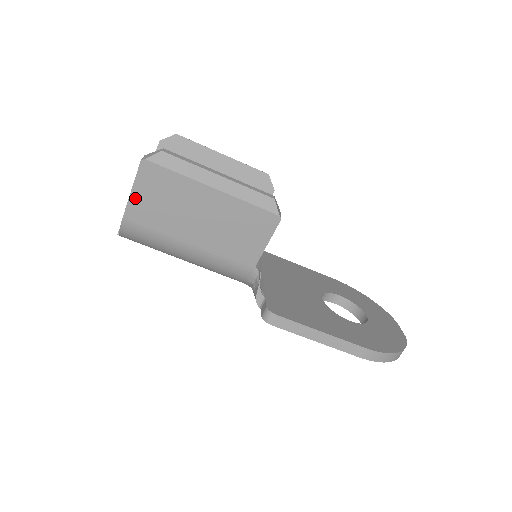
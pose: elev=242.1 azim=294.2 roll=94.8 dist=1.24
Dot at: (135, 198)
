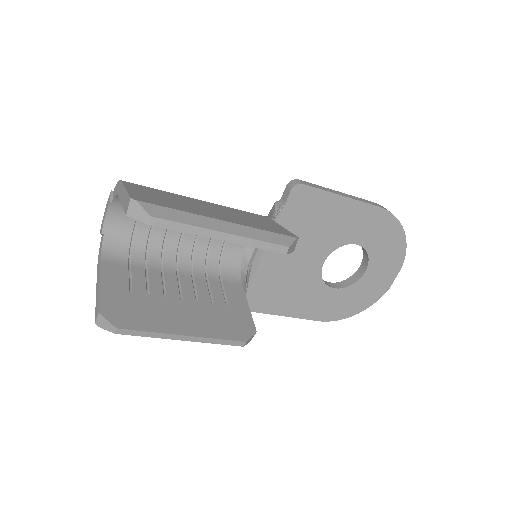
Dot at: occluded
